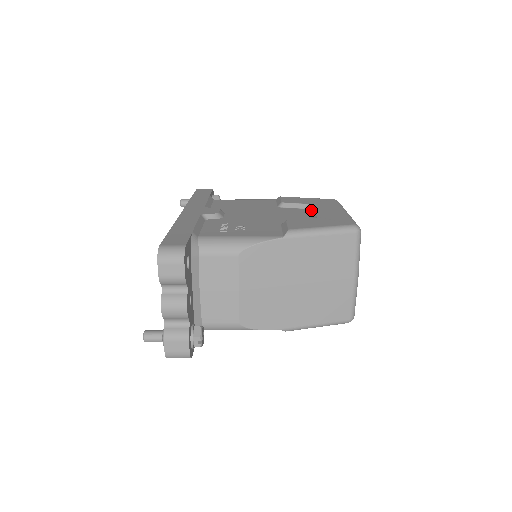
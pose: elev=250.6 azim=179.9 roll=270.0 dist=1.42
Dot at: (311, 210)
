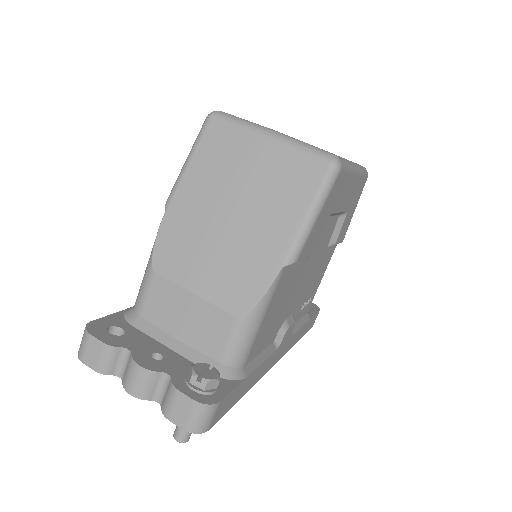
Dot at: occluded
